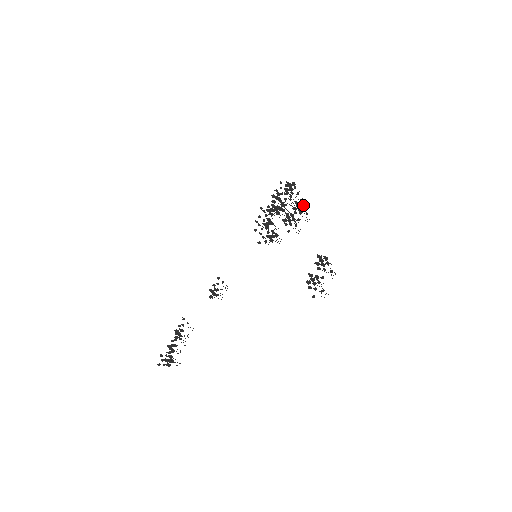
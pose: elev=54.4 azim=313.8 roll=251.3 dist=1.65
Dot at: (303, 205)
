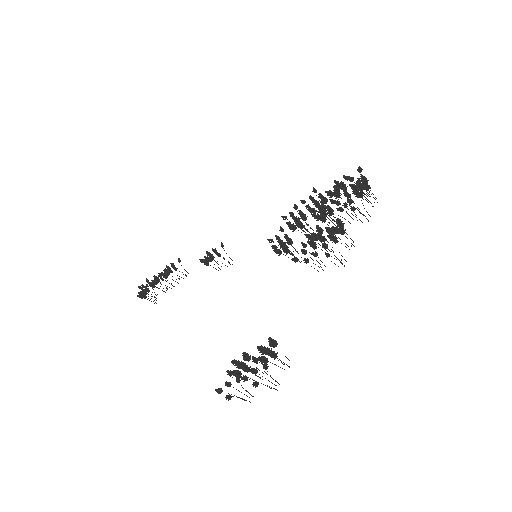
Dot at: occluded
